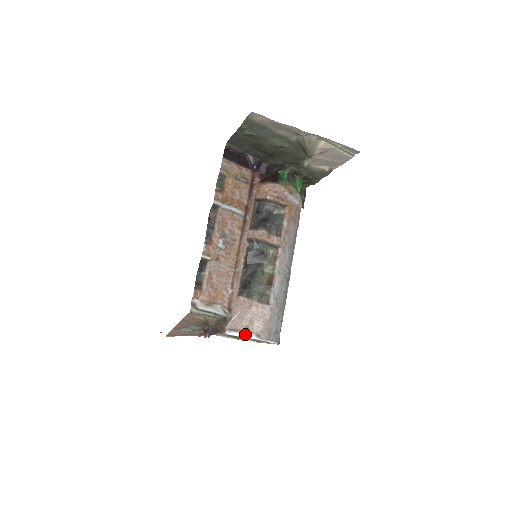
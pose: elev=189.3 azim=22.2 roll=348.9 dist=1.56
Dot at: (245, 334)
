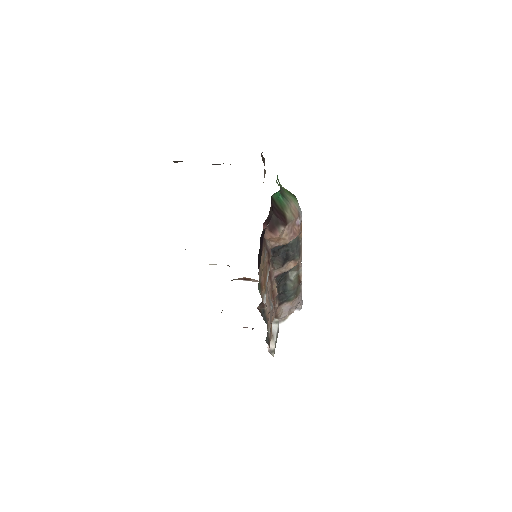
Dot at: (291, 316)
